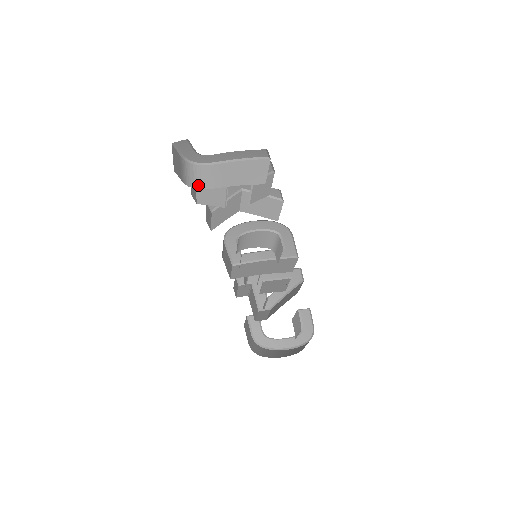
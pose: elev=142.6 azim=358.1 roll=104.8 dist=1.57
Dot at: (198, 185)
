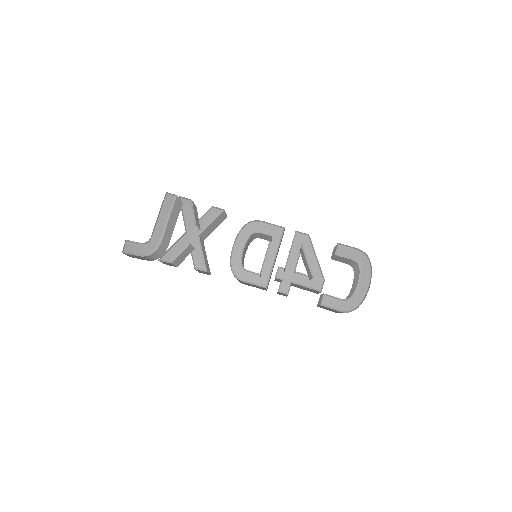
Dot at: (161, 255)
